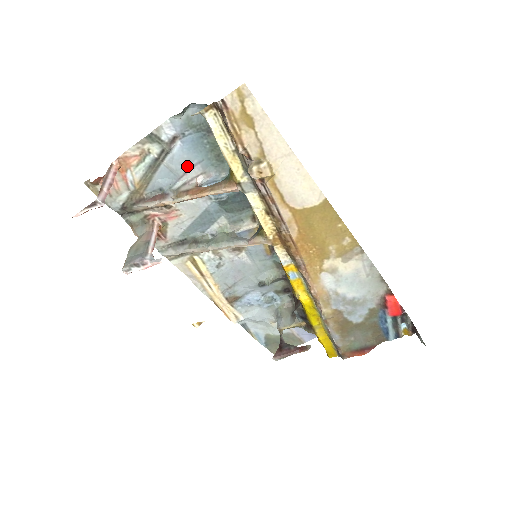
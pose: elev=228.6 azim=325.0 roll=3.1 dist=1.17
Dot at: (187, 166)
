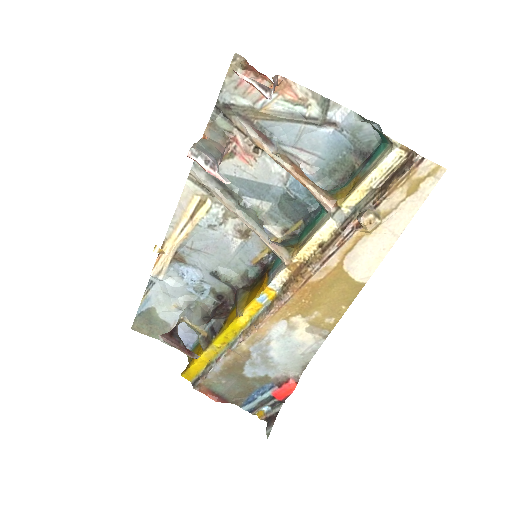
Dot at: (310, 148)
